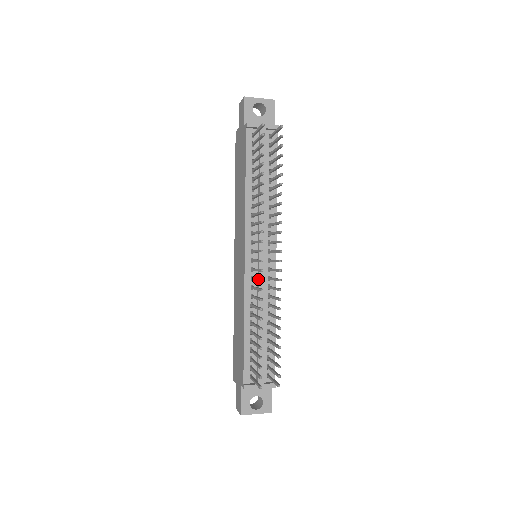
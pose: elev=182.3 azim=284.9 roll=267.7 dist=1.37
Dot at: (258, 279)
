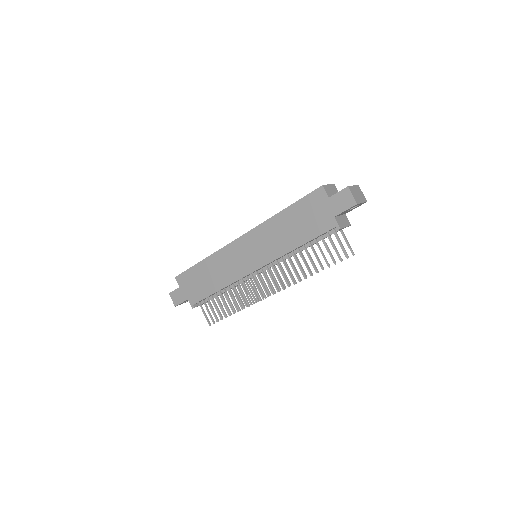
Dot at: (256, 296)
